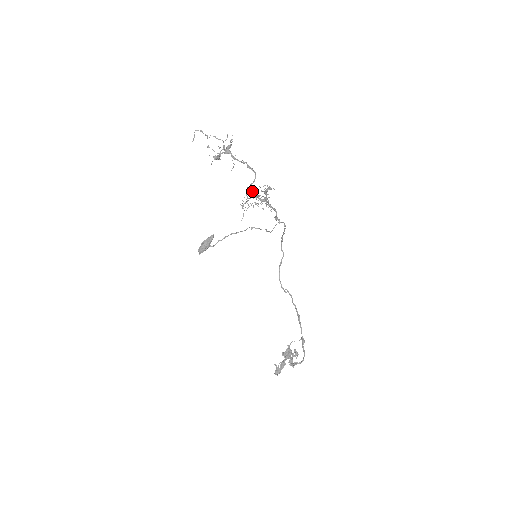
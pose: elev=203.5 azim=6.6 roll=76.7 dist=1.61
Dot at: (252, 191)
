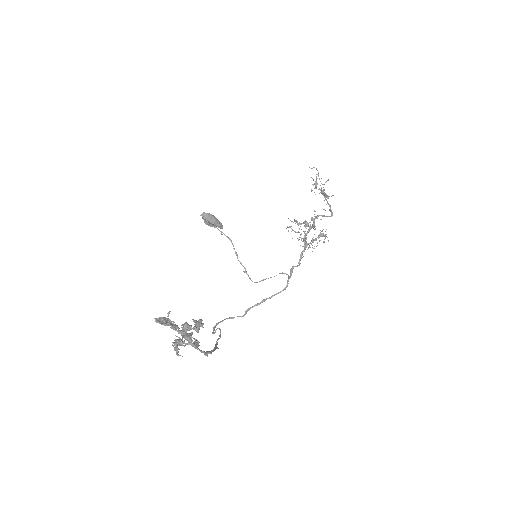
Dot at: occluded
